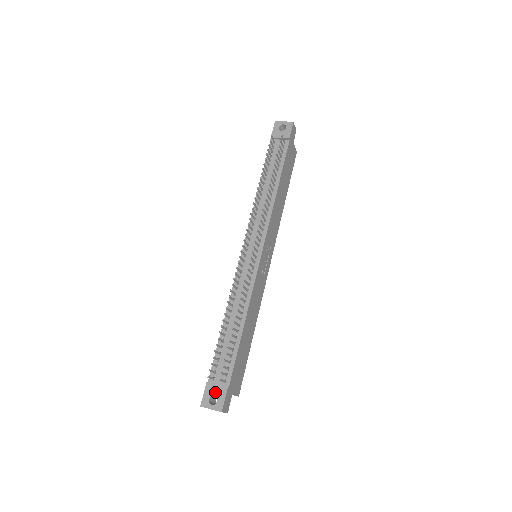
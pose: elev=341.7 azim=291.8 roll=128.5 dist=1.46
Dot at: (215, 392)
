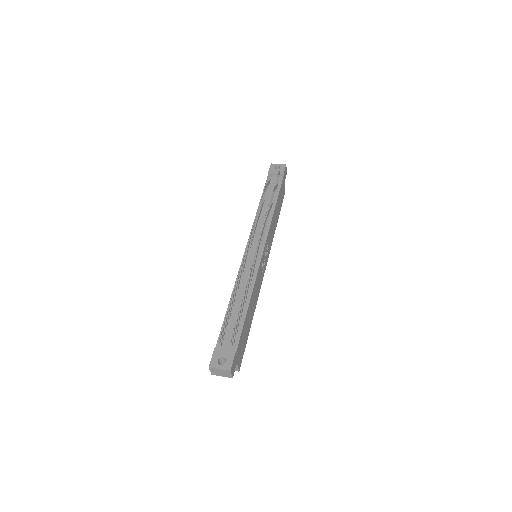
Dot at: (224, 354)
